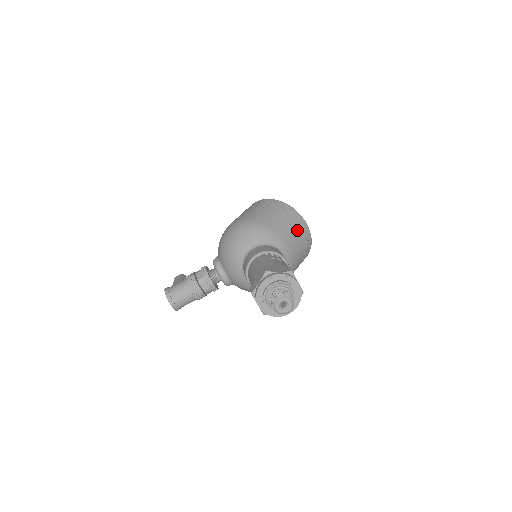
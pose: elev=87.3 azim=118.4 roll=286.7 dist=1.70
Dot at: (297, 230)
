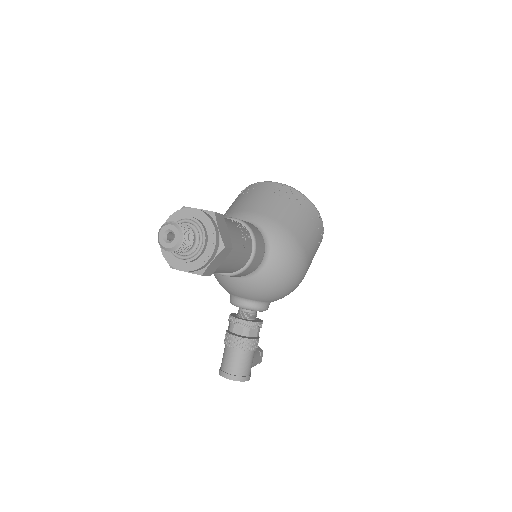
Dot at: (259, 194)
